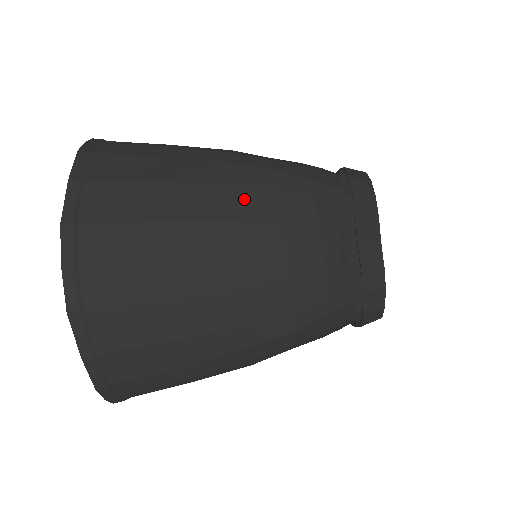
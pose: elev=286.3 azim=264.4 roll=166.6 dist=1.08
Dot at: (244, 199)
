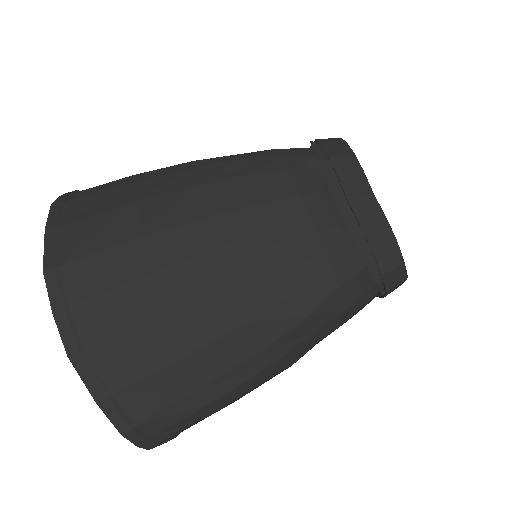
Dot at: (216, 193)
